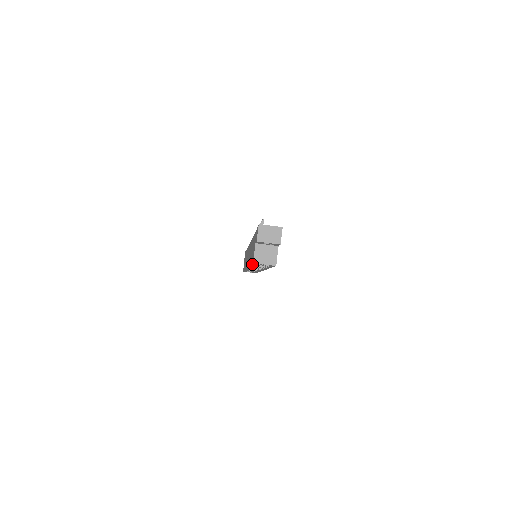
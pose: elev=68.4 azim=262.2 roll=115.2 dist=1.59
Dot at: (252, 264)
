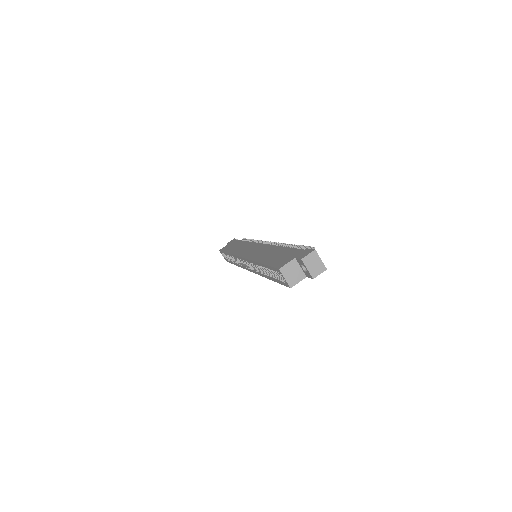
Dot at: (271, 266)
